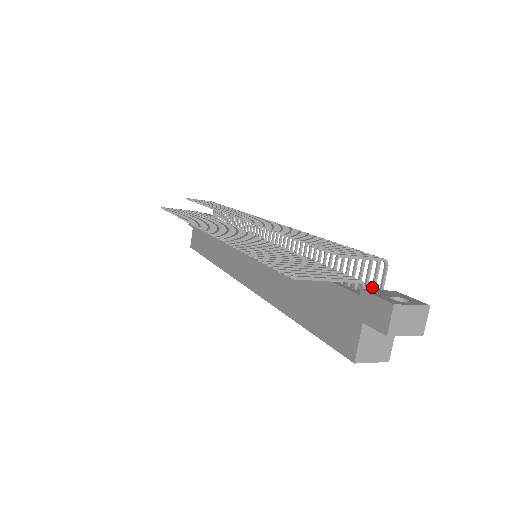
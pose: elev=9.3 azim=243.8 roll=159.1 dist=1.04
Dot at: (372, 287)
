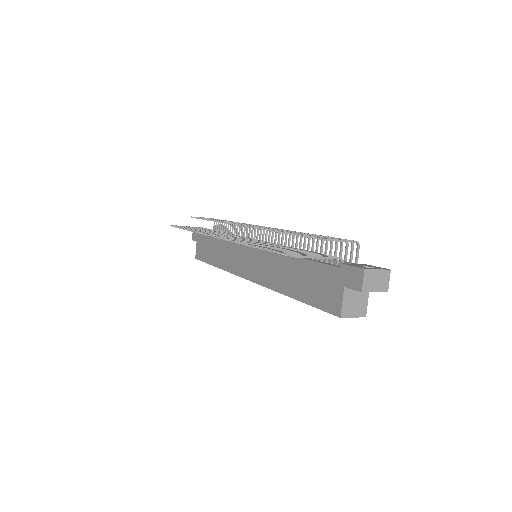
Dot at: (349, 262)
